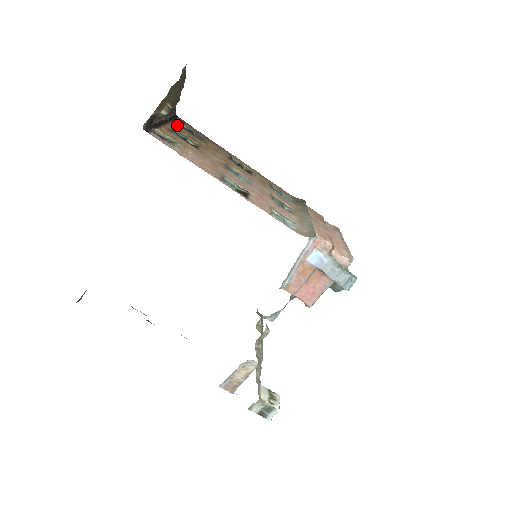
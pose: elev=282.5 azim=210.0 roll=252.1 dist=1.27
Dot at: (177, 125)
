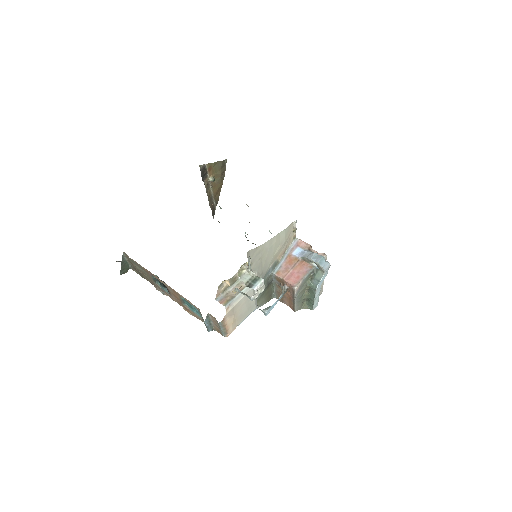
Dot at: occluded
